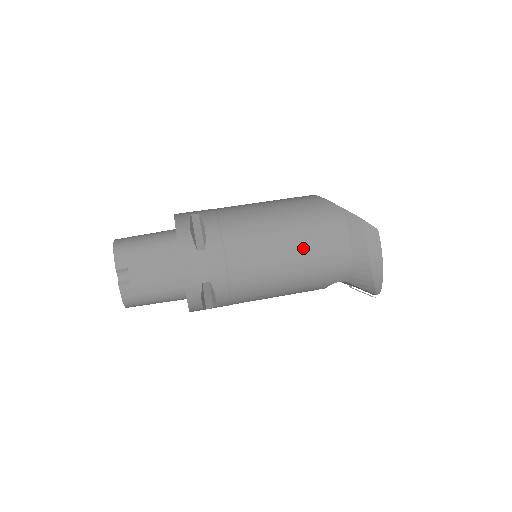
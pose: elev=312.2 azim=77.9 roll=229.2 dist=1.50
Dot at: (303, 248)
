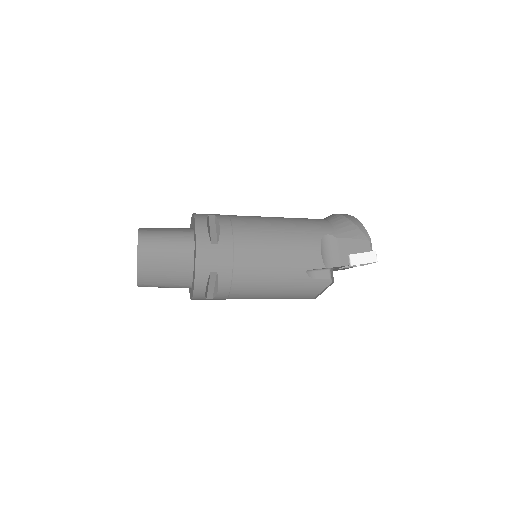
Dot at: occluded
